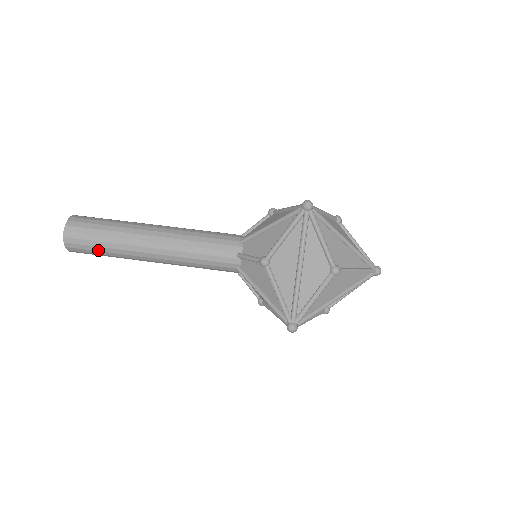
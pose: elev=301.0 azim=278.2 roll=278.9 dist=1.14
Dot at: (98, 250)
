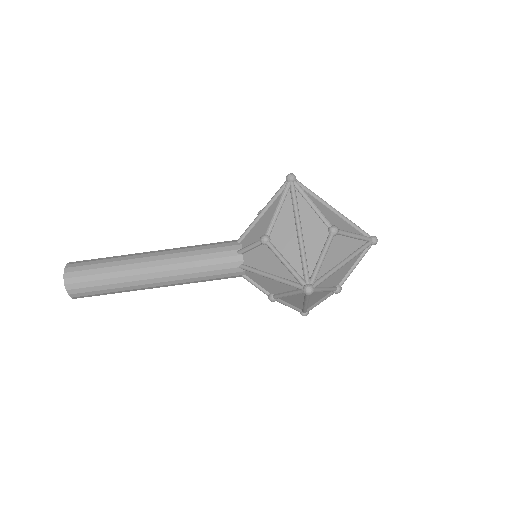
Dot at: occluded
